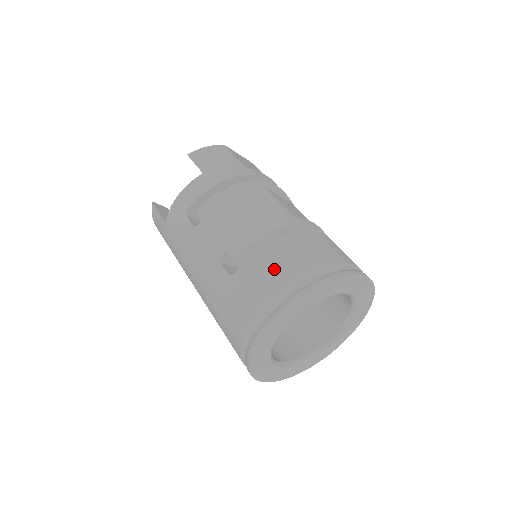
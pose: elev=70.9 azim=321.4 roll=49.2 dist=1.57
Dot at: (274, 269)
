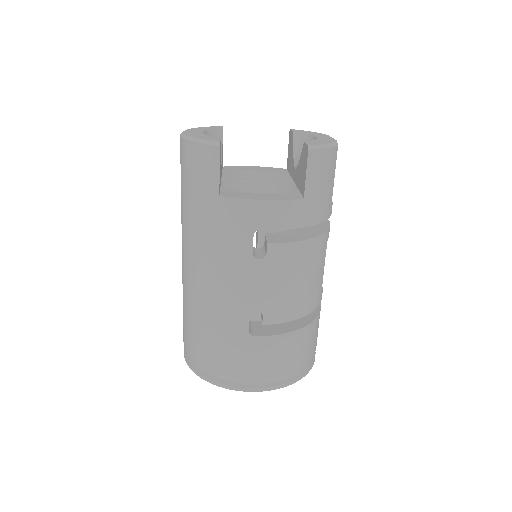
Dot at: (285, 356)
